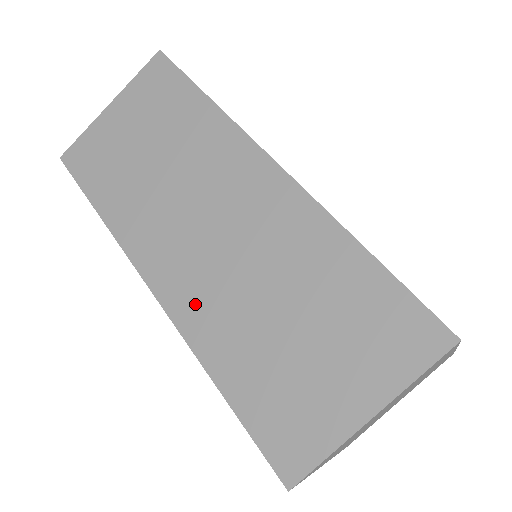
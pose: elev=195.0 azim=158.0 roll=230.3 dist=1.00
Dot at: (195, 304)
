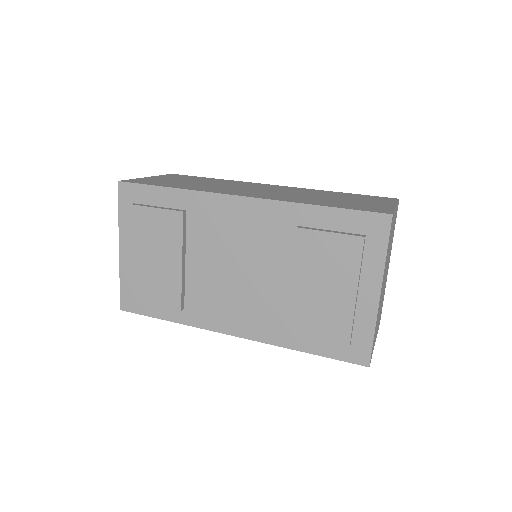
Dot at: (277, 197)
